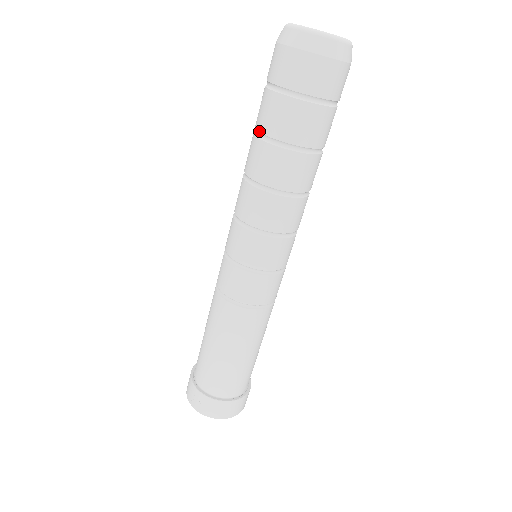
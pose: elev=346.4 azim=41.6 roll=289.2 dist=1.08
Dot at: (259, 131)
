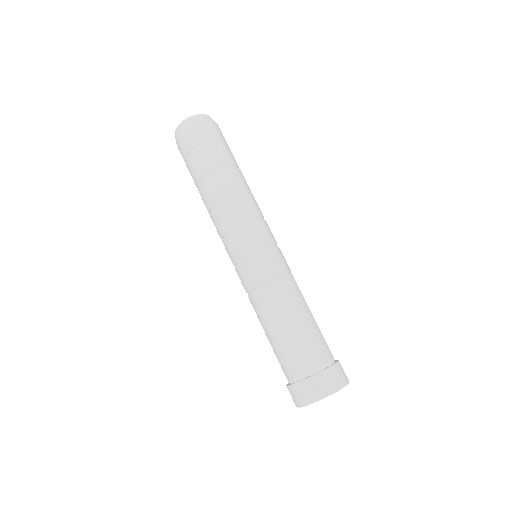
Dot at: (202, 175)
